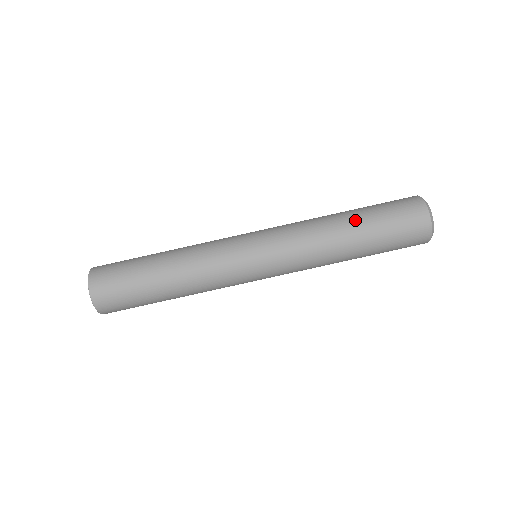
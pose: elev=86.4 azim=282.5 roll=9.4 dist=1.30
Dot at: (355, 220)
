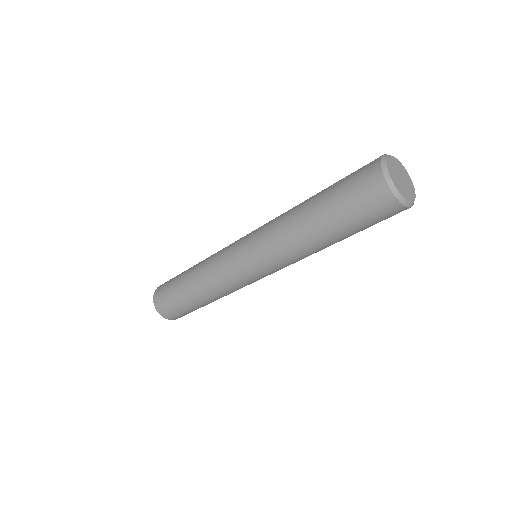
Dot at: (314, 210)
